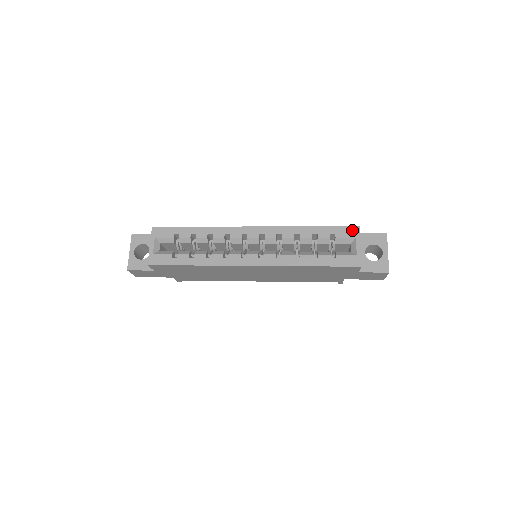
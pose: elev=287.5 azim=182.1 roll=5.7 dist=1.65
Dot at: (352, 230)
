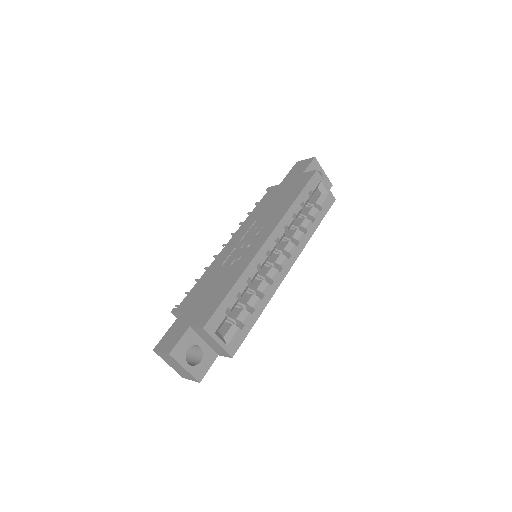
Dot at: (316, 177)
